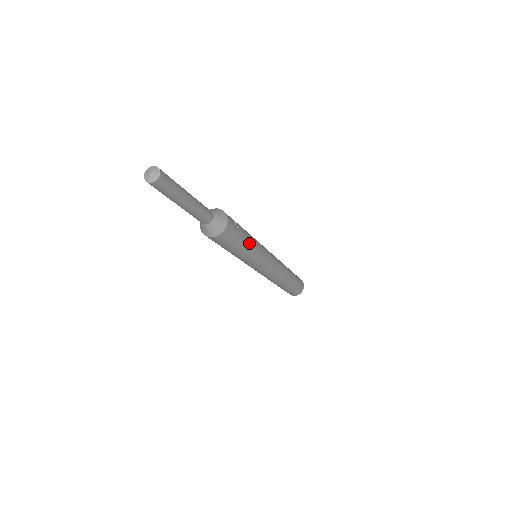
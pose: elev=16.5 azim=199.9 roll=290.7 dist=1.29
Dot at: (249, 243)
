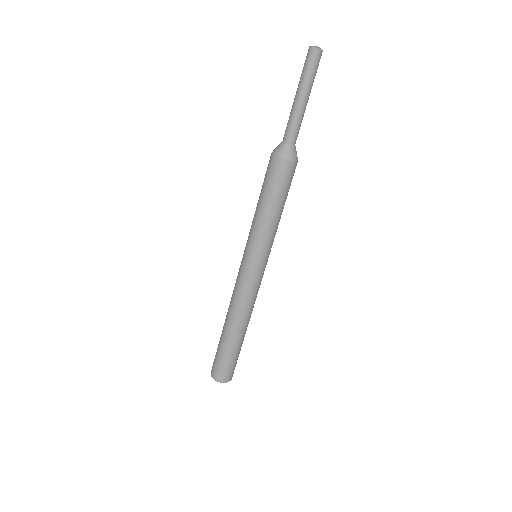
Dot at: occluded
